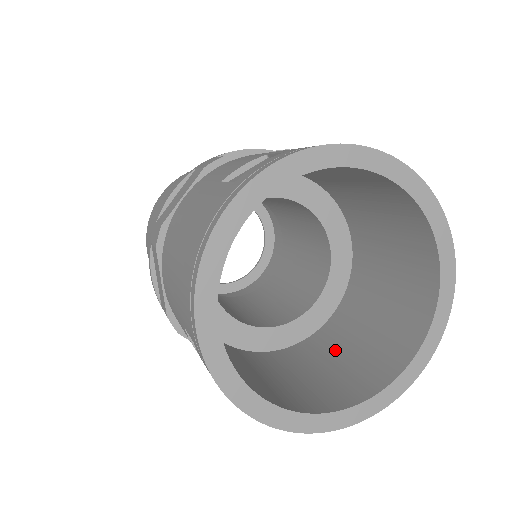
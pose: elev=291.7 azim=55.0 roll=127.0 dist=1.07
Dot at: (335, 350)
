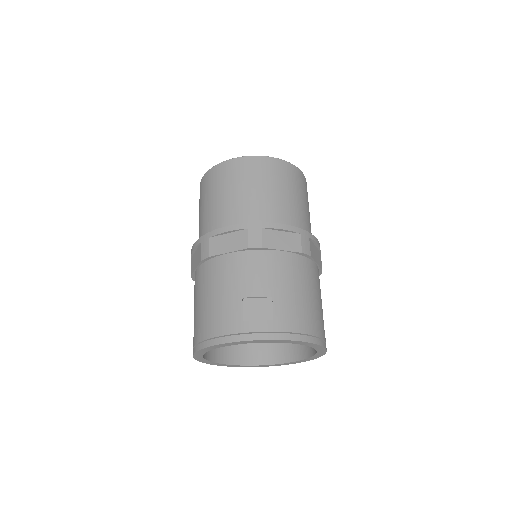
Dot at: occluded
